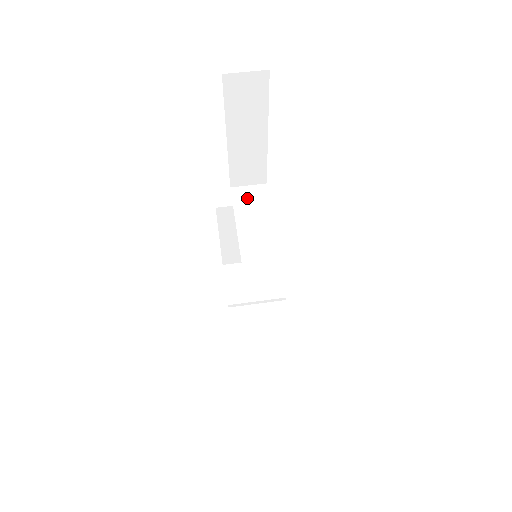
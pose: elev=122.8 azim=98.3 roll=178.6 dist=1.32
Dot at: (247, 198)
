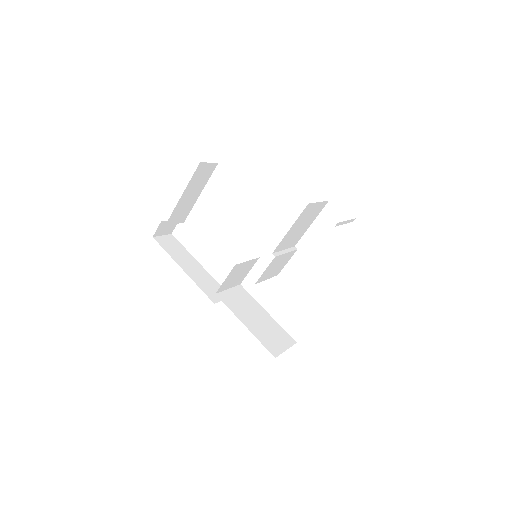
Dot at: occluded
